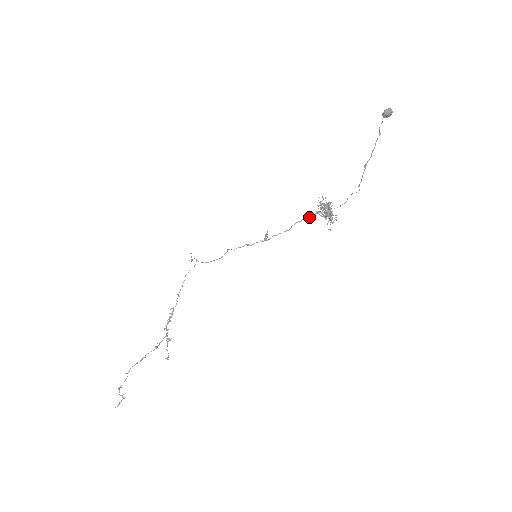
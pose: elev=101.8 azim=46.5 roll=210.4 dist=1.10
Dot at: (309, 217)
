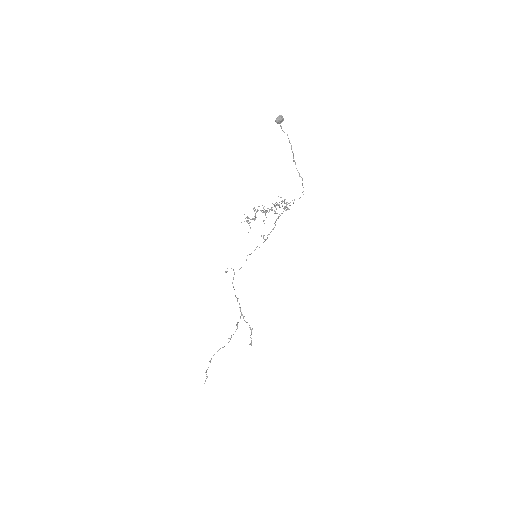
Dot at: (281, 213)
